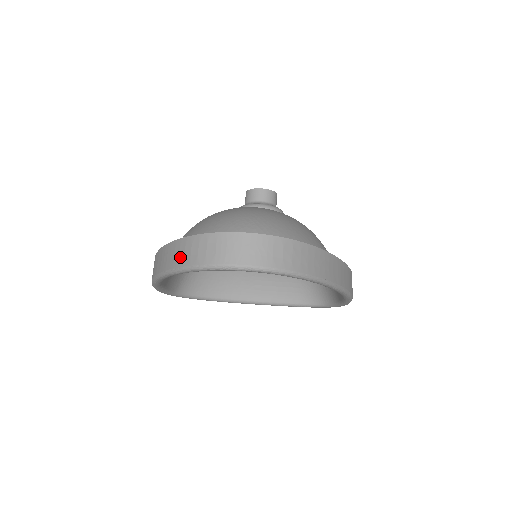
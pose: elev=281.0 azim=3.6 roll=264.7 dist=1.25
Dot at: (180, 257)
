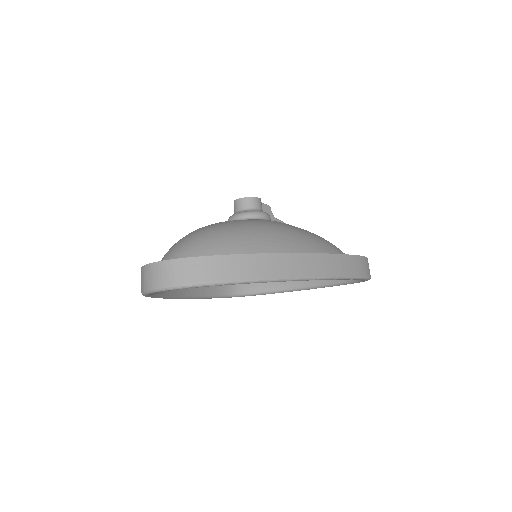
Dot at: occluded
